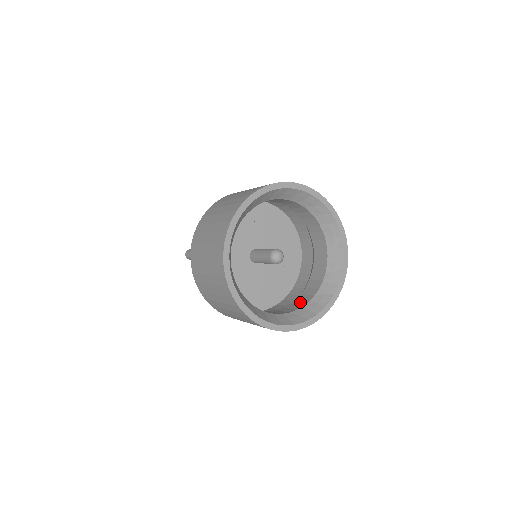
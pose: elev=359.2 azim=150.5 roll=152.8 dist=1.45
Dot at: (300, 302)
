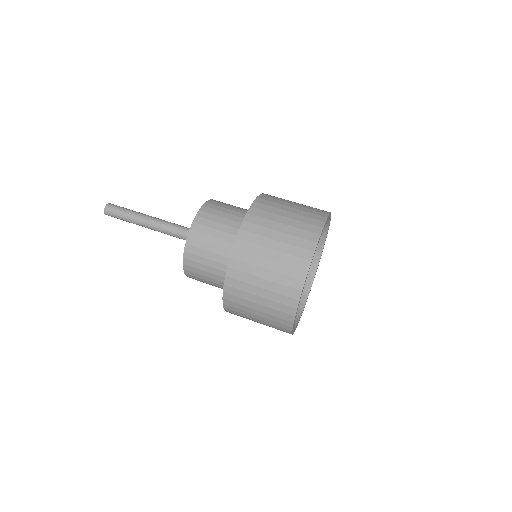
Dot at: occluded
